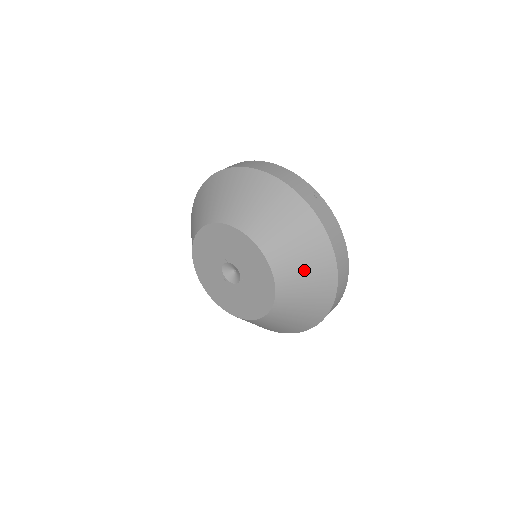
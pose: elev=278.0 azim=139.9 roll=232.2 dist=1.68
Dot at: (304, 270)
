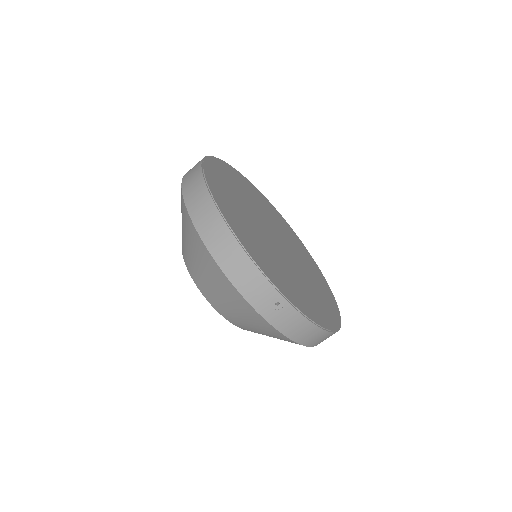
Dot at: occluded
